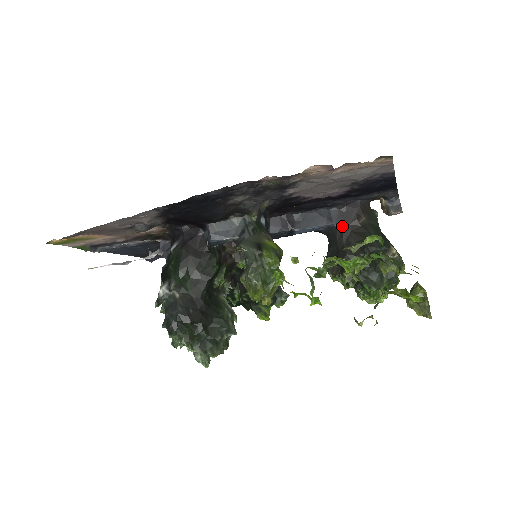
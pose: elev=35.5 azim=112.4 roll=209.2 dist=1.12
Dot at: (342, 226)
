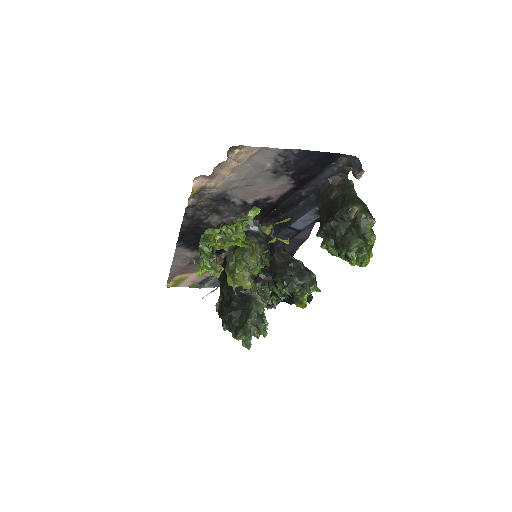
Dot at: (320, 207)
